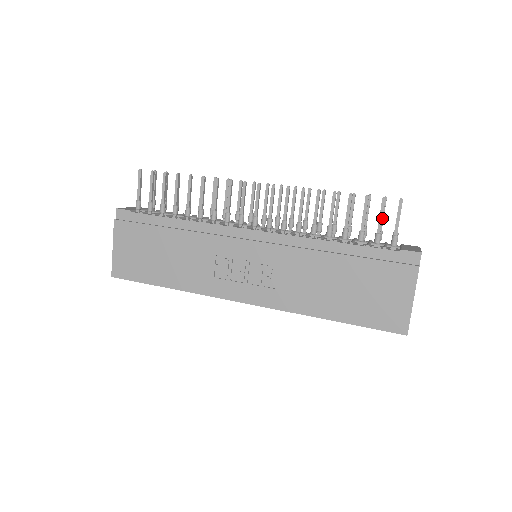
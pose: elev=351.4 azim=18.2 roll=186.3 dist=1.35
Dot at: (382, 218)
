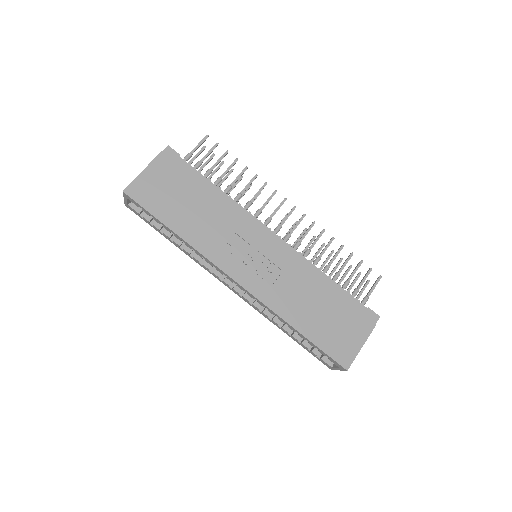
Dot at: occluded
